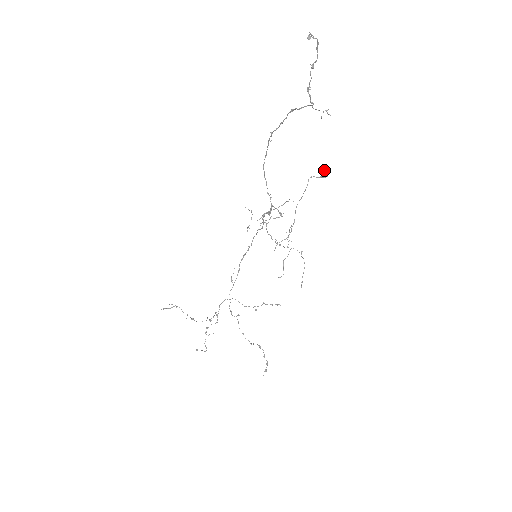
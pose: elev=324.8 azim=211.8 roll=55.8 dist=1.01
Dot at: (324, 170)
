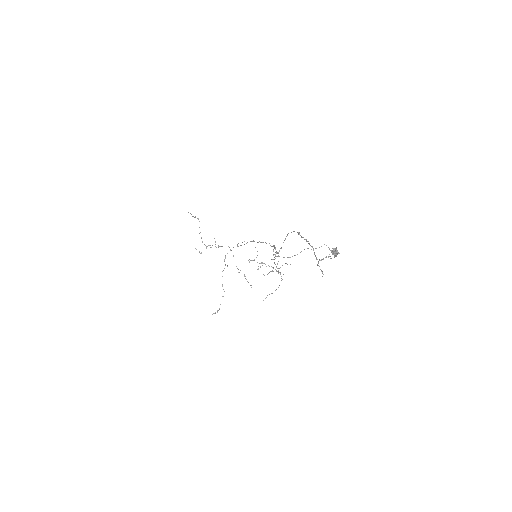
Dot at: occluded
